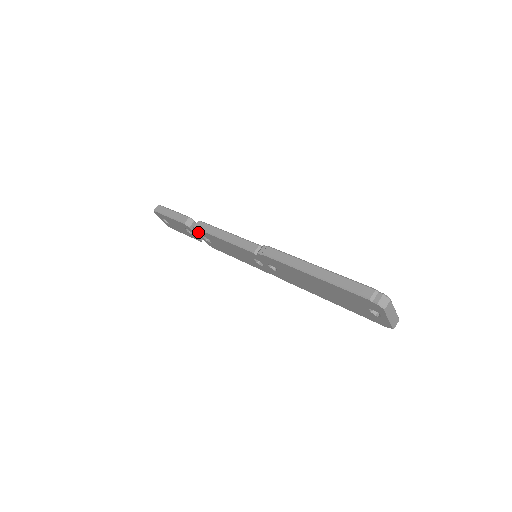
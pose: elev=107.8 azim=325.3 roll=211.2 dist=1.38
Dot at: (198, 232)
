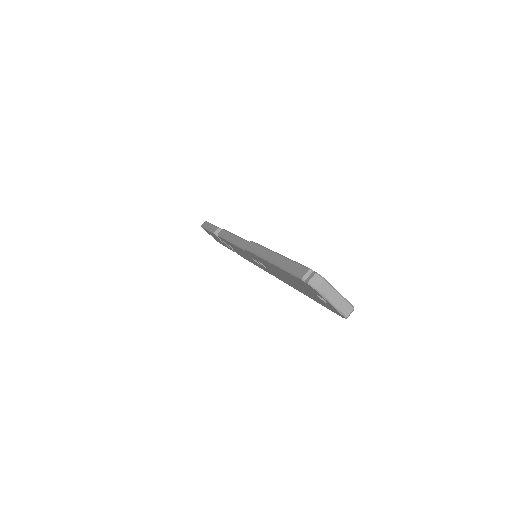
Dot at: (222, 240)
